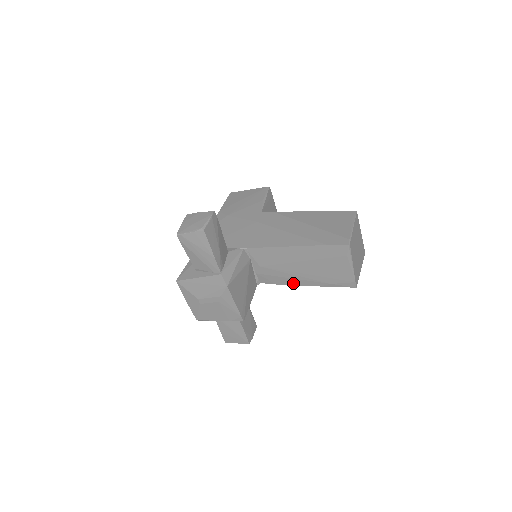
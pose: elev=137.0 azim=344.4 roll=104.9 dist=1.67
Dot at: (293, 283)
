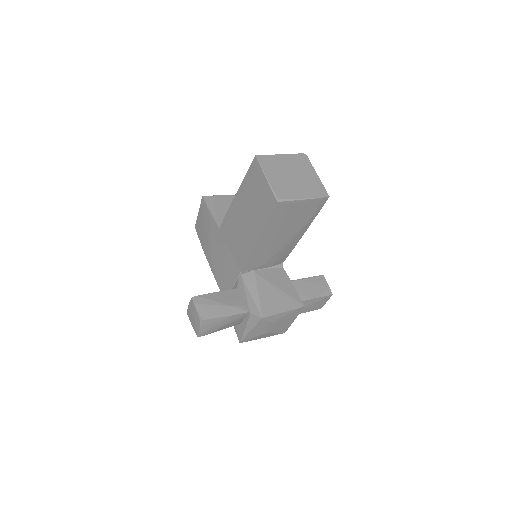
Dot at: (296, 242)
